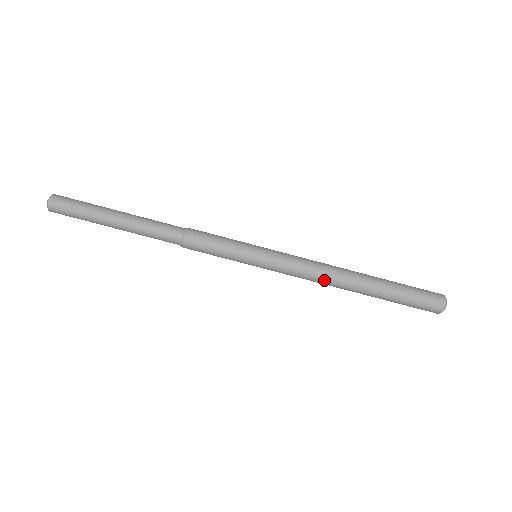
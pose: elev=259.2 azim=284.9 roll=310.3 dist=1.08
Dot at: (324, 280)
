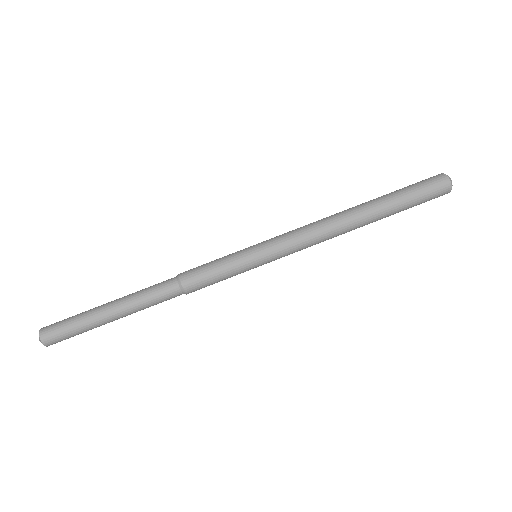
Dot at: (327, 226)
